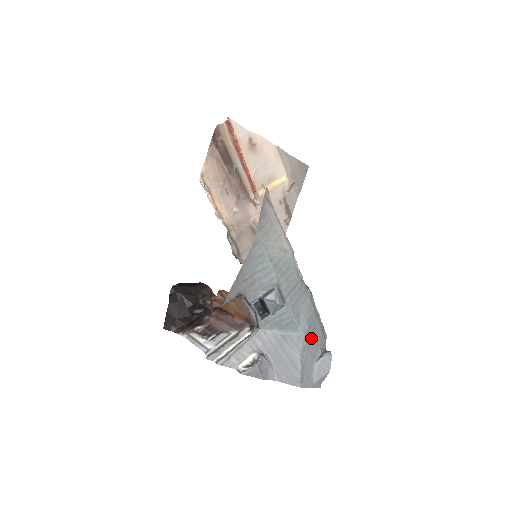
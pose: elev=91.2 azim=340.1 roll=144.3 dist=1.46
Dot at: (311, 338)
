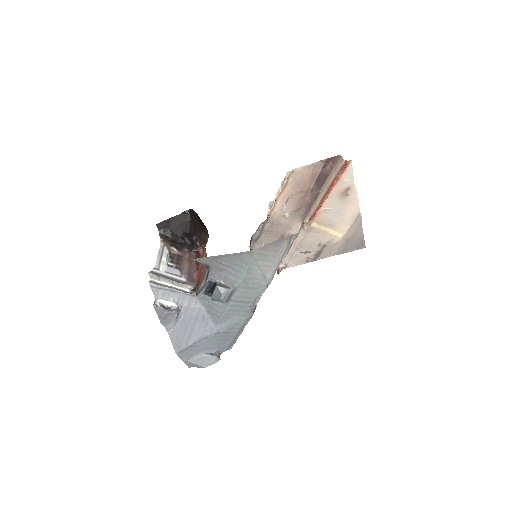
Dot at: (219, 338)
